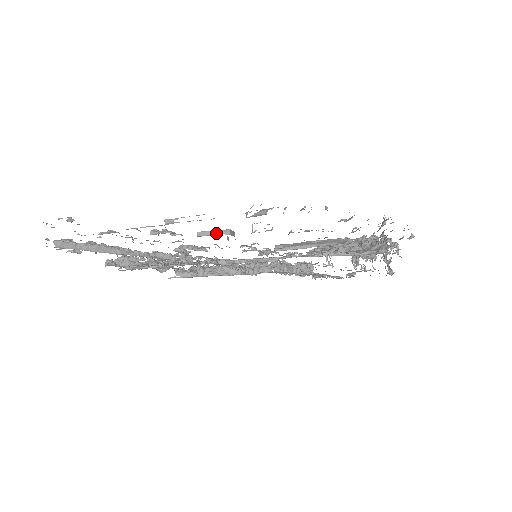
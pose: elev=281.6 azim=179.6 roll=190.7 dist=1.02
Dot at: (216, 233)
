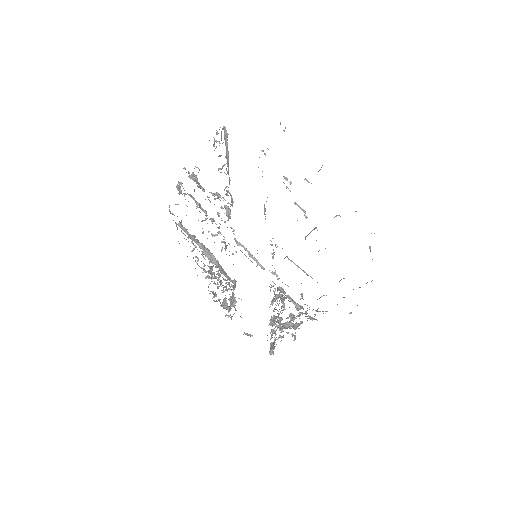
Dot at: (304, 211)
